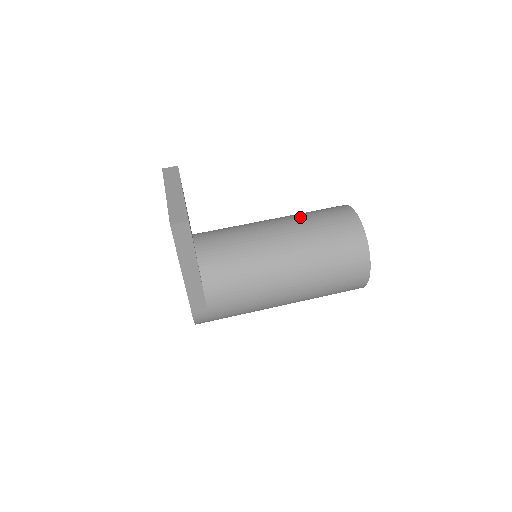
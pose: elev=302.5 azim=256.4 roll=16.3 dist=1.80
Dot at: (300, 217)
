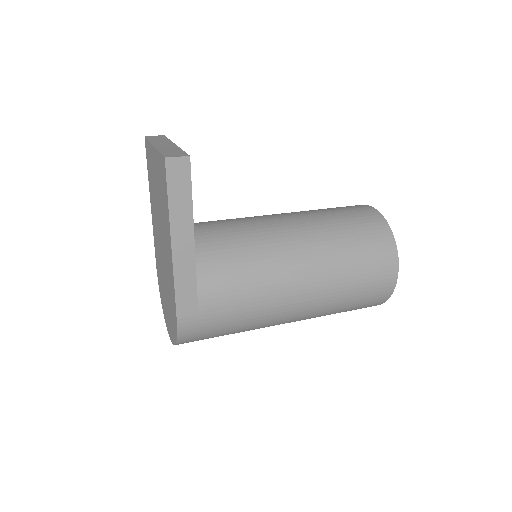
Dot at: occluded
